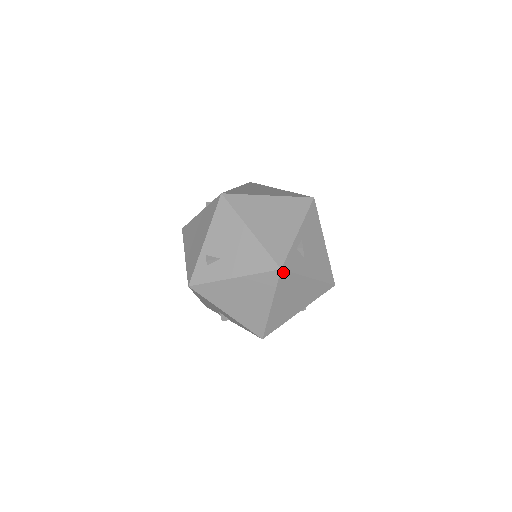
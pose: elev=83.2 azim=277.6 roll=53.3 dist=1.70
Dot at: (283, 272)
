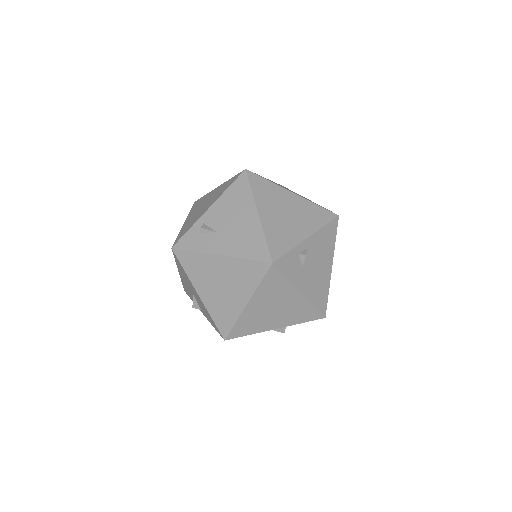
Dot at: (274, 268)
